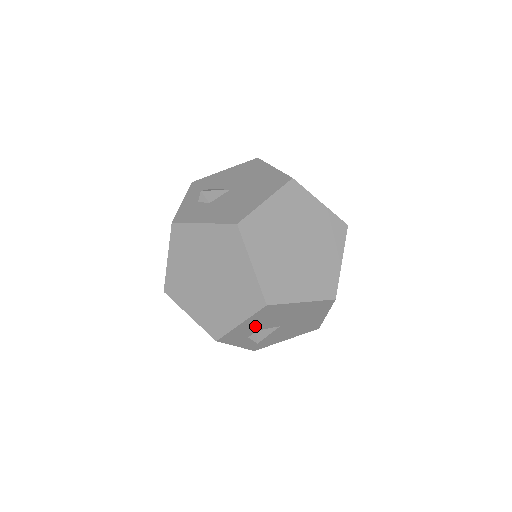
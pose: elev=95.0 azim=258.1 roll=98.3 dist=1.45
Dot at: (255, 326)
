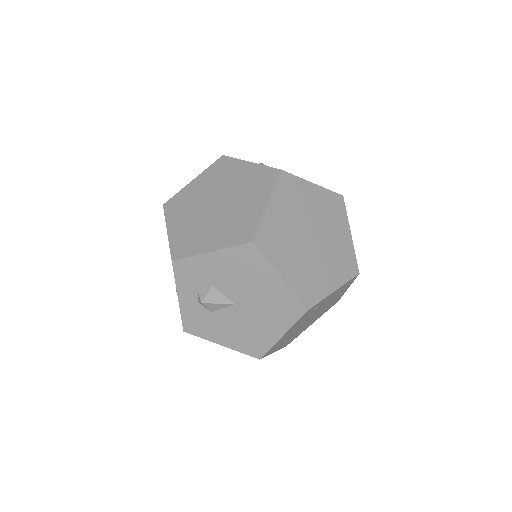
Dot at: (218, 274)
